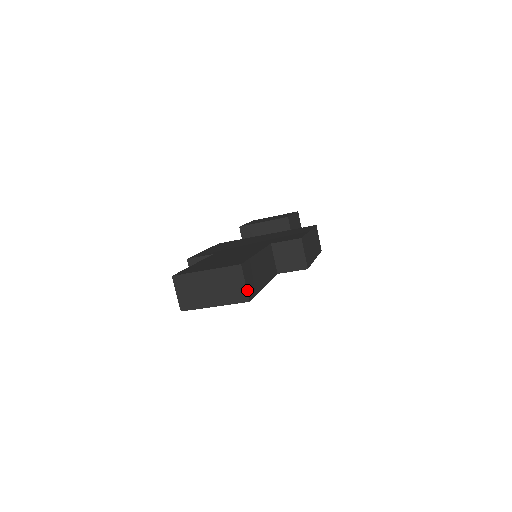
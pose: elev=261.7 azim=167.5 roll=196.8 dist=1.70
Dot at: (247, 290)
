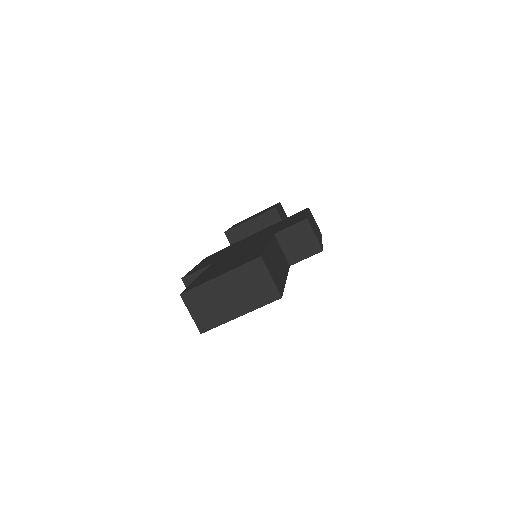
Dot at: (275, 285)
